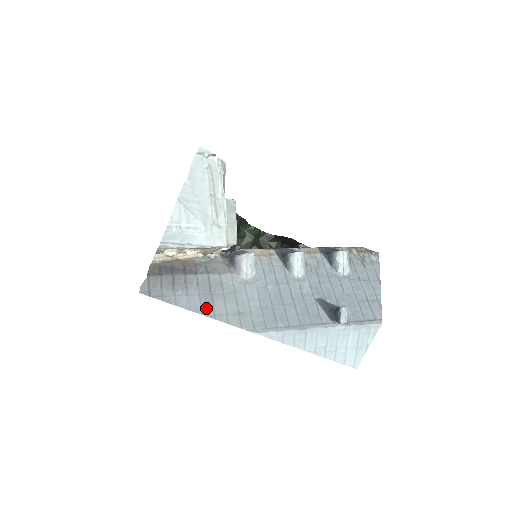
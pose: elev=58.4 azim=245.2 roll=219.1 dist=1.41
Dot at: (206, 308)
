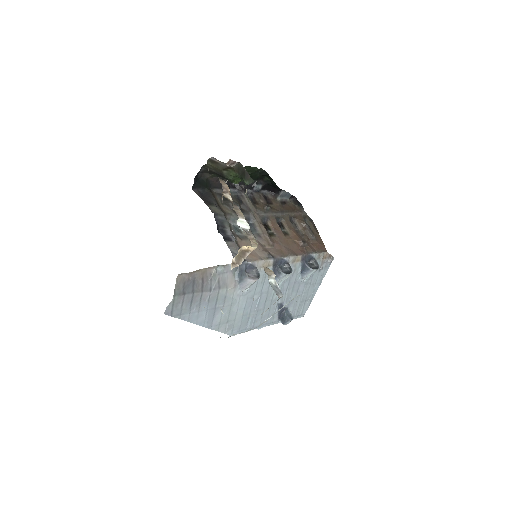
Dot at: (208, 321)
